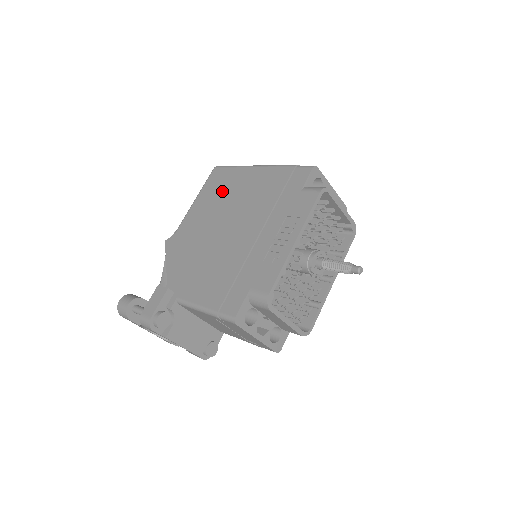
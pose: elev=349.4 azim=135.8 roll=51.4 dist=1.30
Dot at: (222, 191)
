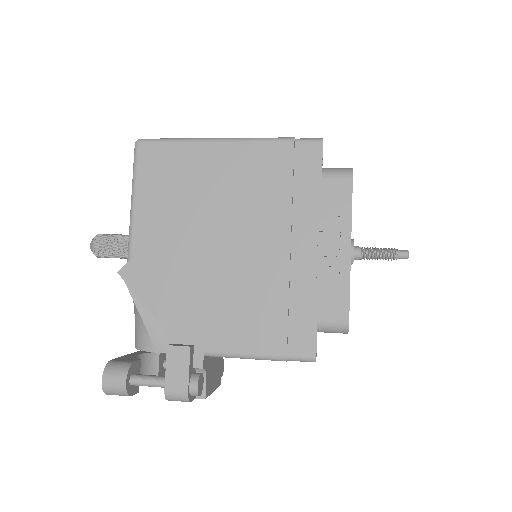
Dot at: (182, 184)
